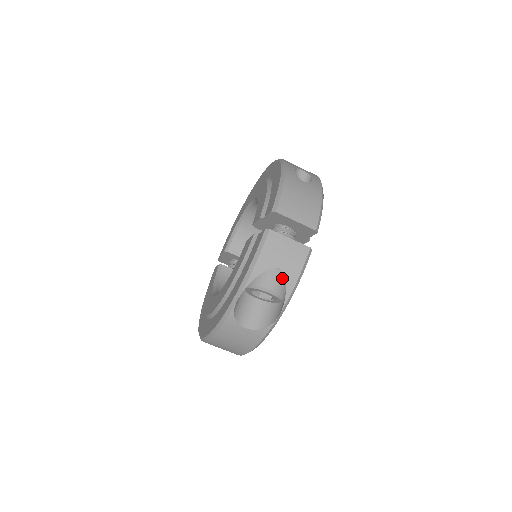
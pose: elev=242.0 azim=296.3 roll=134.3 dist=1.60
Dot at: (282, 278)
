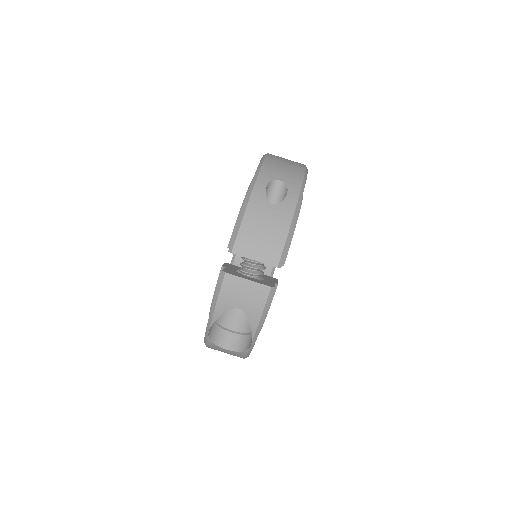
Dot at: (244, 317)
